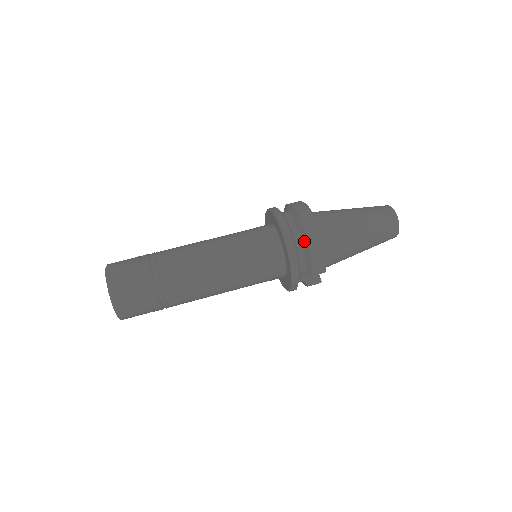
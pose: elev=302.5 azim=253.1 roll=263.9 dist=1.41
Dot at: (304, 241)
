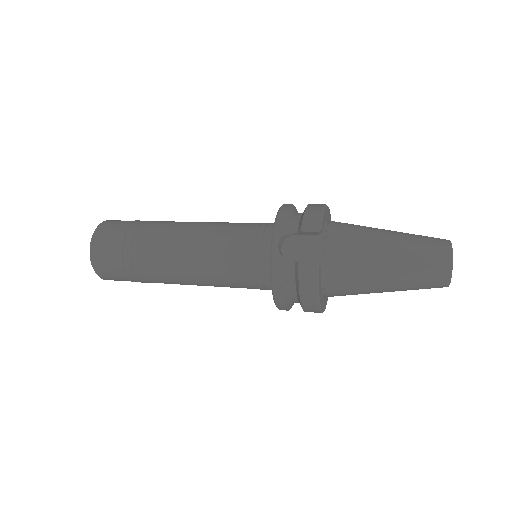
Dot at: occluded
